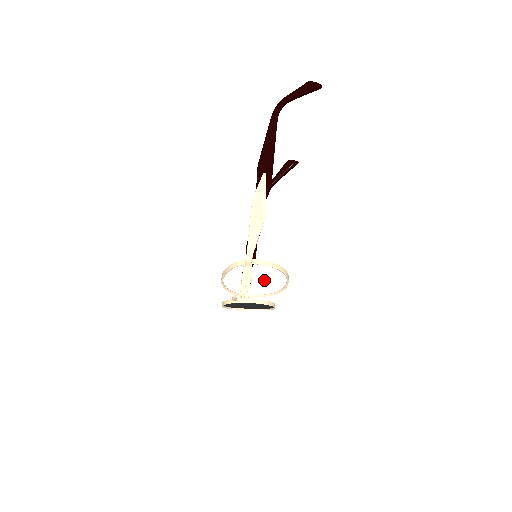
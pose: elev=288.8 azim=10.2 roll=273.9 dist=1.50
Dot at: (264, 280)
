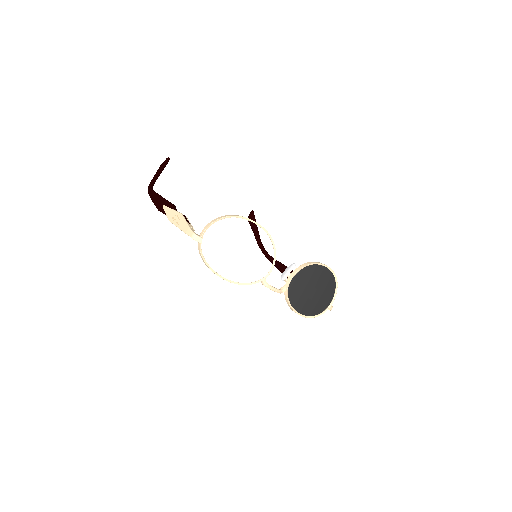
Dot at: (239, 241)
